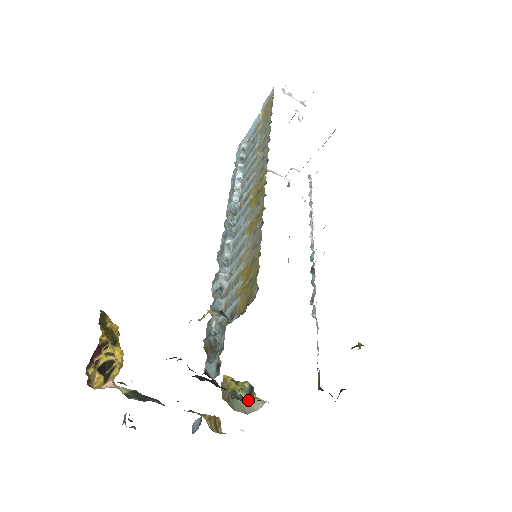
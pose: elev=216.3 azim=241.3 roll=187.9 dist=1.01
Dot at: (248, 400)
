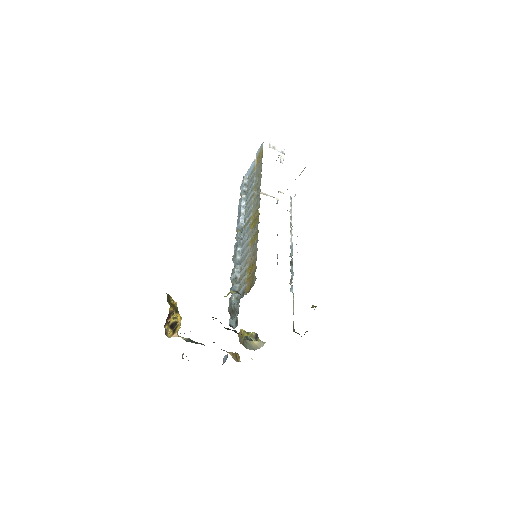
Dot at: (255, 342)
